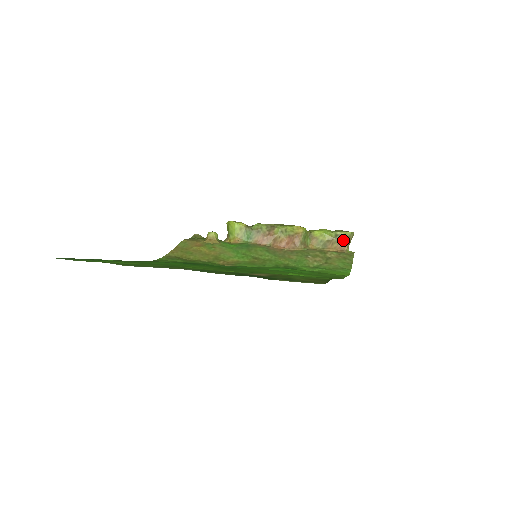
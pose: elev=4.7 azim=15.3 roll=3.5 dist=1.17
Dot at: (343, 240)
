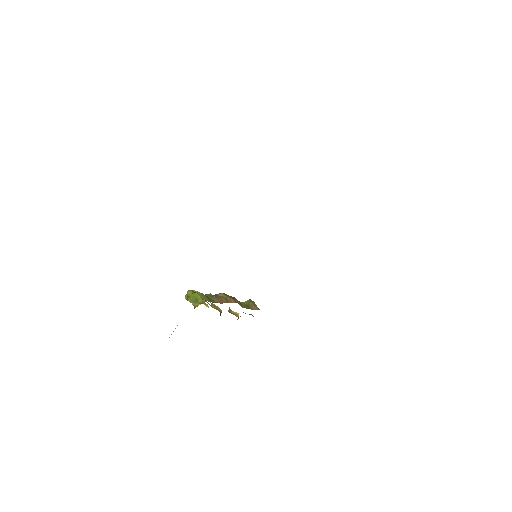
Dot at: (254, 304)
